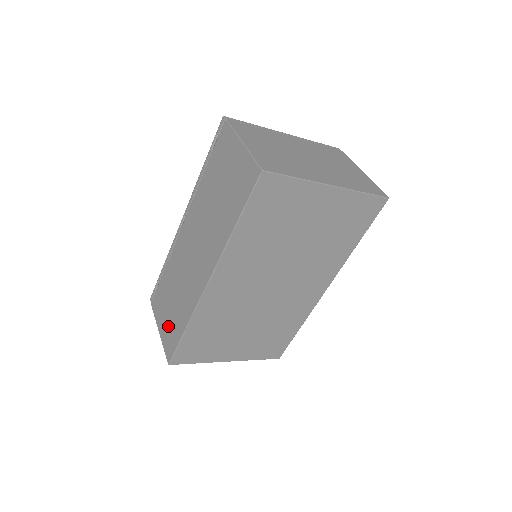
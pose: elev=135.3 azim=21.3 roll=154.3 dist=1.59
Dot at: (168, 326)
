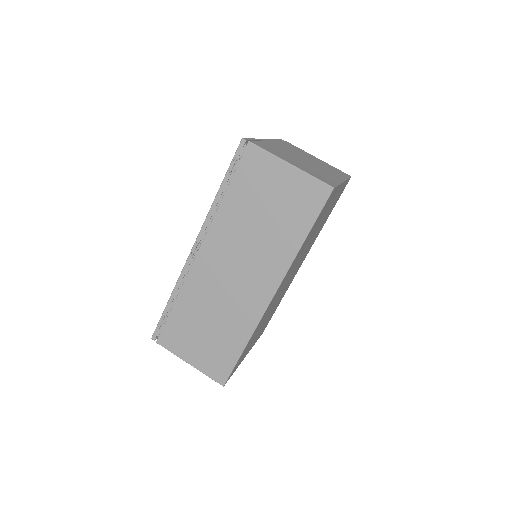
Dot at: (208, 353)
